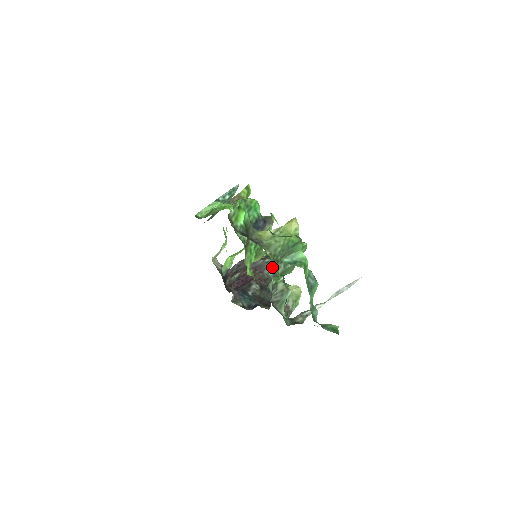
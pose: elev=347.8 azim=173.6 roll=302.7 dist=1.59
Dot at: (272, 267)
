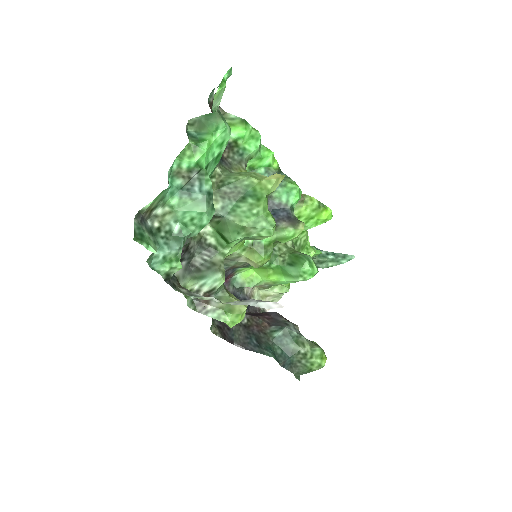
Dot at: (284, 330)
